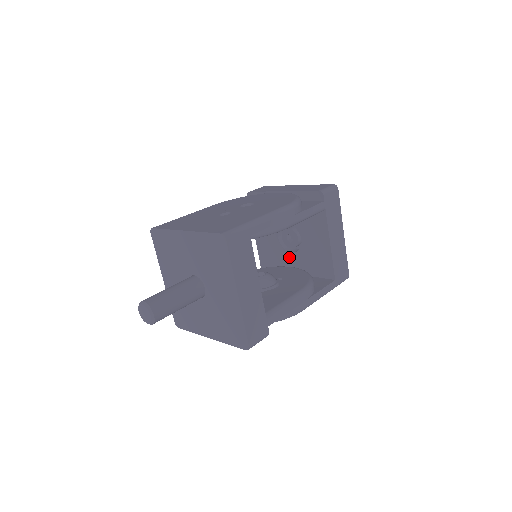
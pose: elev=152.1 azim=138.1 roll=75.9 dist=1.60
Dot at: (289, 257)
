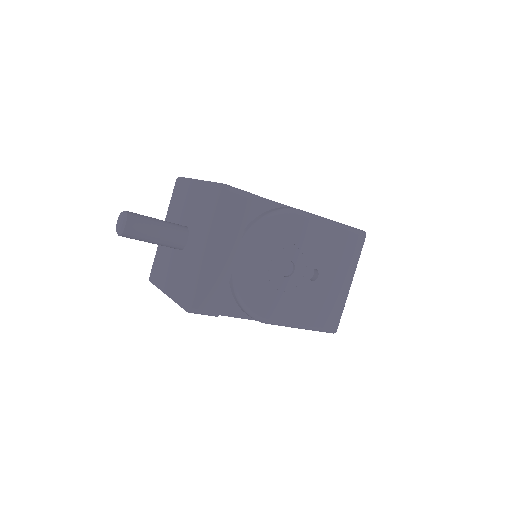
Dot at: occluded
